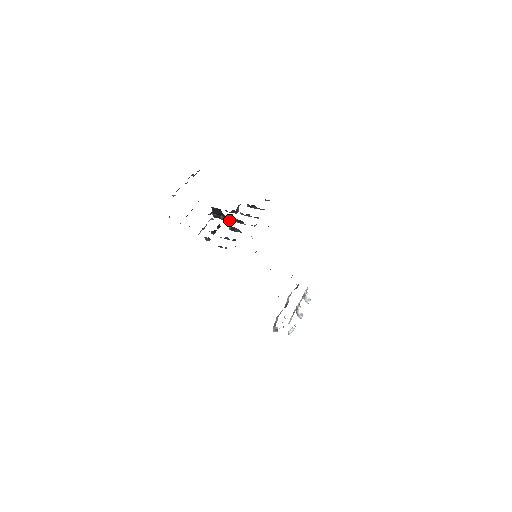
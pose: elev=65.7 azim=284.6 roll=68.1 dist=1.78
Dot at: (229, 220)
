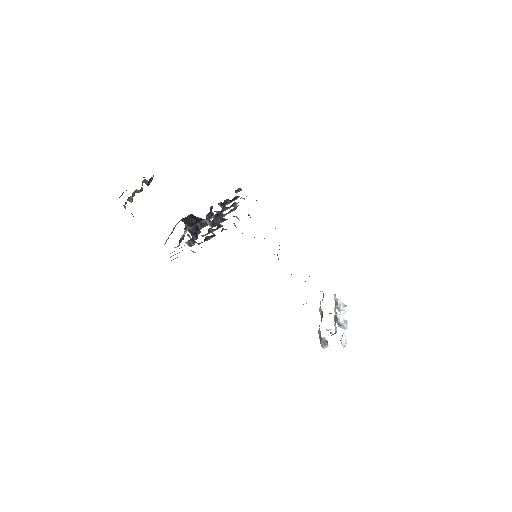
Dot at: (207, 224)
